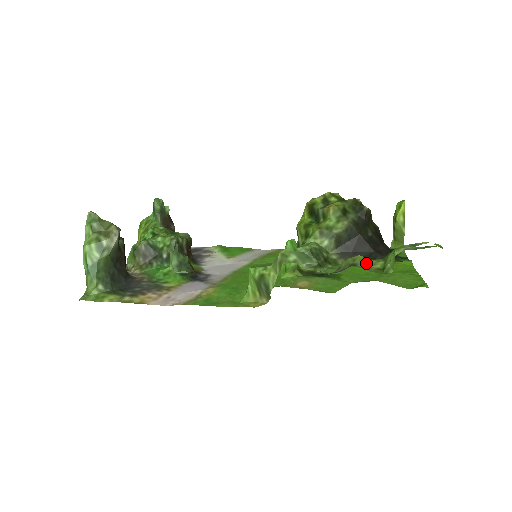
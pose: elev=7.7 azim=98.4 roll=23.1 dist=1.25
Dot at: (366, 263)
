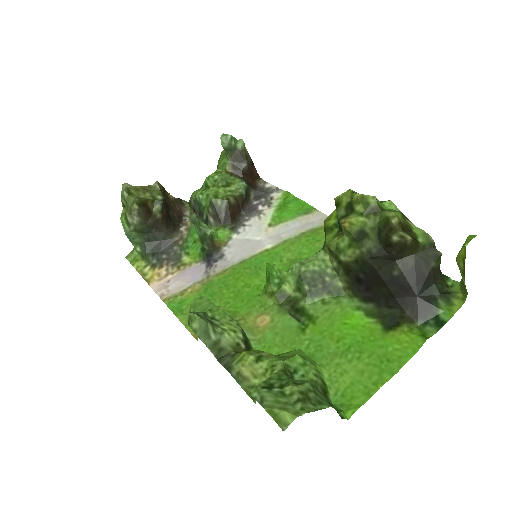
Dot at: (248, 371)
